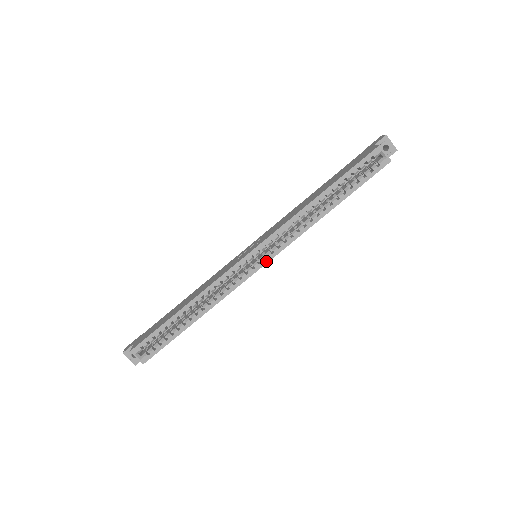
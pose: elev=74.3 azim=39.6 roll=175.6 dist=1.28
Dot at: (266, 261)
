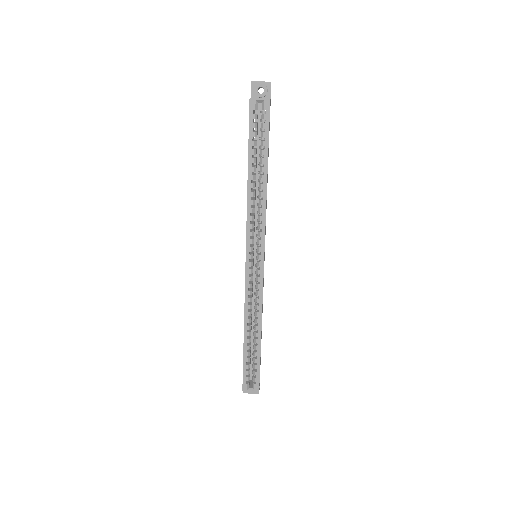
Dot at: (262, 256)
